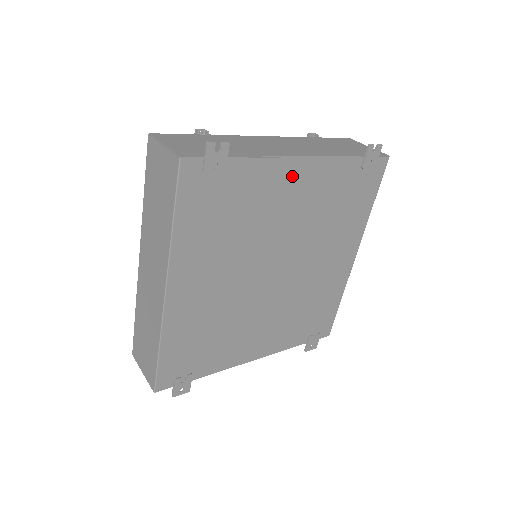
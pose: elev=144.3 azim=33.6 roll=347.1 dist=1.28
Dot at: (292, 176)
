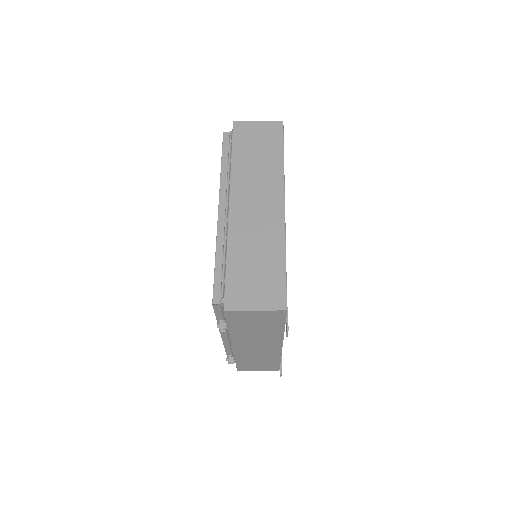
Dot at: occluded
